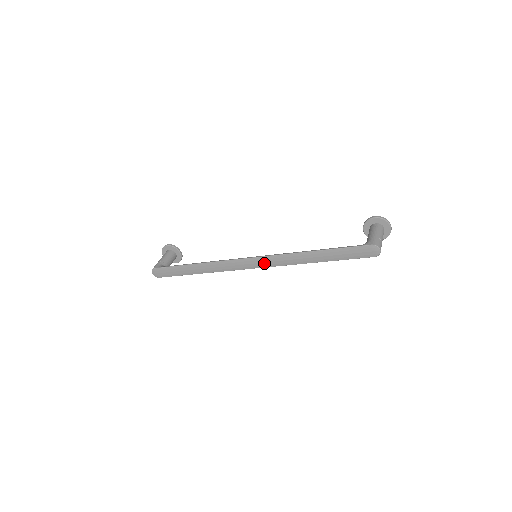
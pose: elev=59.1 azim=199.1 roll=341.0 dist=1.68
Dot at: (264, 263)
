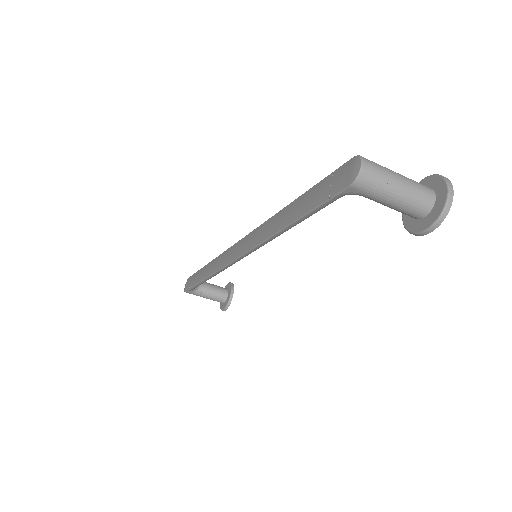
Dot at: (245, 245)
